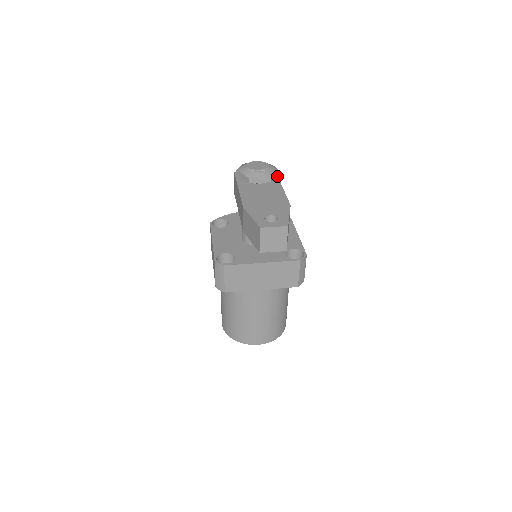
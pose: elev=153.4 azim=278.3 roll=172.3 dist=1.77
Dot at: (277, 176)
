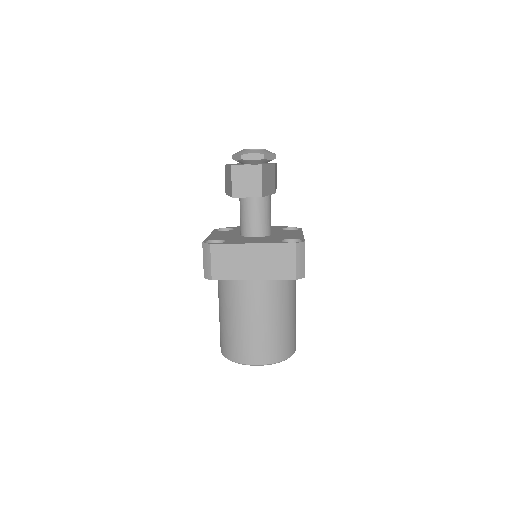
Dot at: occluded
